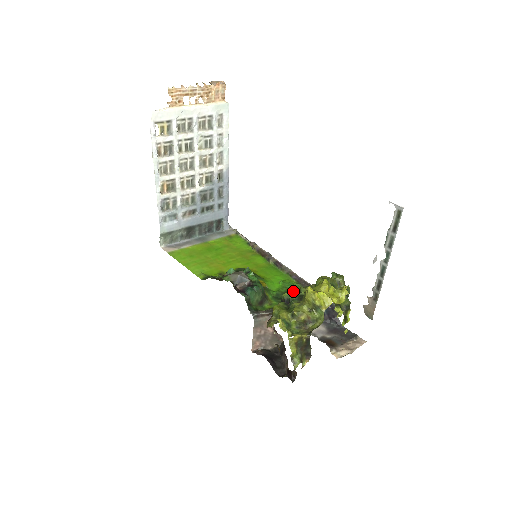
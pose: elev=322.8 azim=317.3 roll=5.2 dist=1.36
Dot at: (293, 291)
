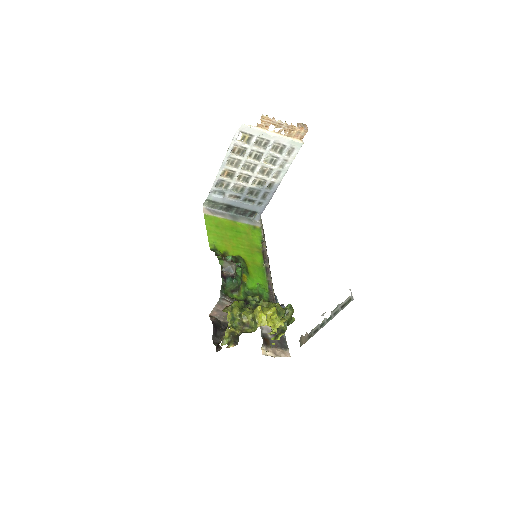
Dot at: (256, 298)
